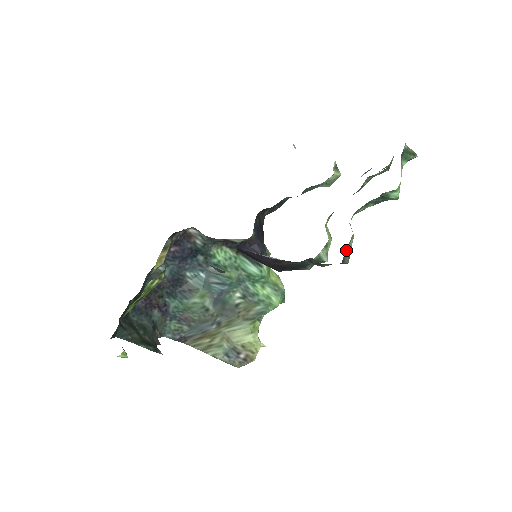
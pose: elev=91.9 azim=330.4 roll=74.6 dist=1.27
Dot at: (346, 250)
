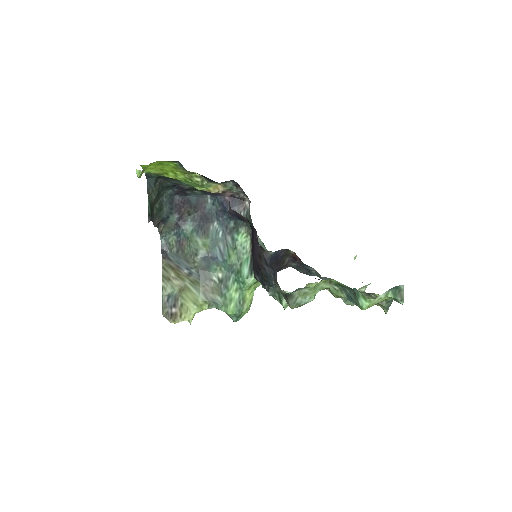
Dot at: (299, 292)
